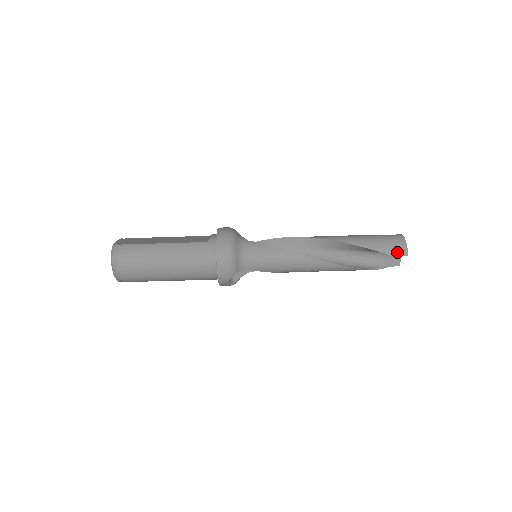
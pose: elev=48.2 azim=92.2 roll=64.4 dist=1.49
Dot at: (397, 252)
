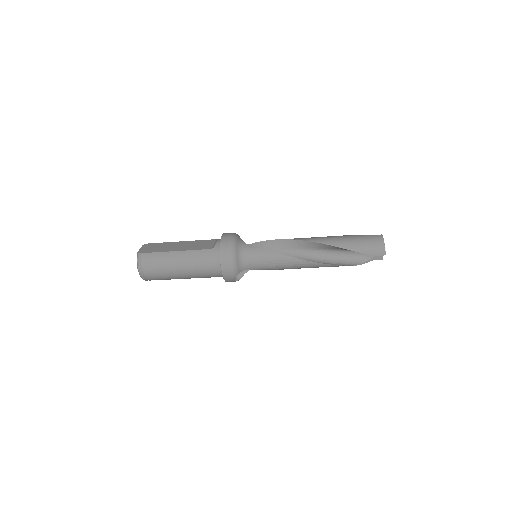
Dot at: (376, 253)
